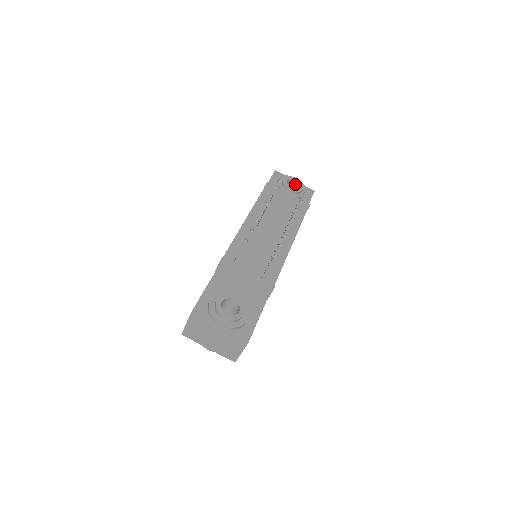
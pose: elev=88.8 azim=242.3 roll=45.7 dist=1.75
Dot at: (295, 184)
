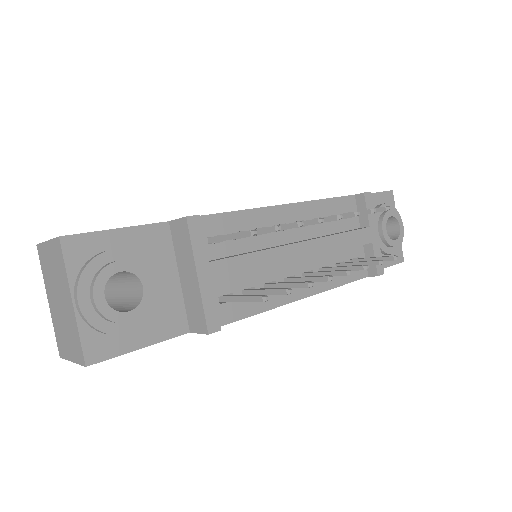
Dot at: (394, 230)
